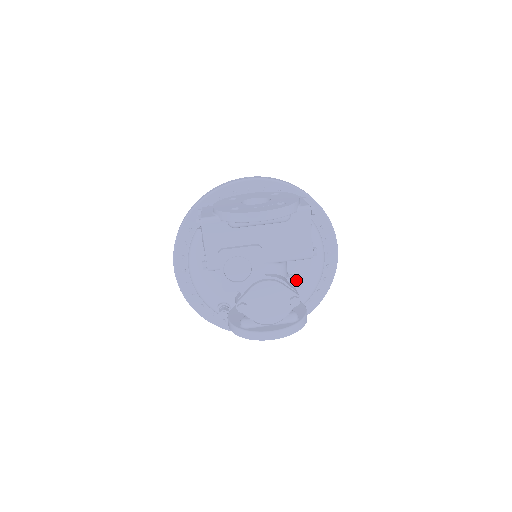
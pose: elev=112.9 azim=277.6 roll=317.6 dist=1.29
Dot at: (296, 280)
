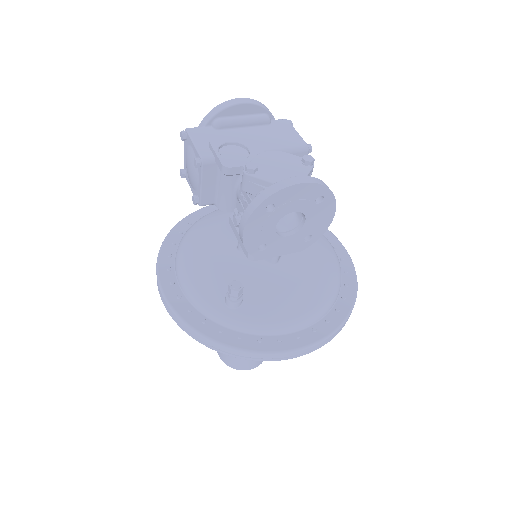
Dot at: (311, 255)
